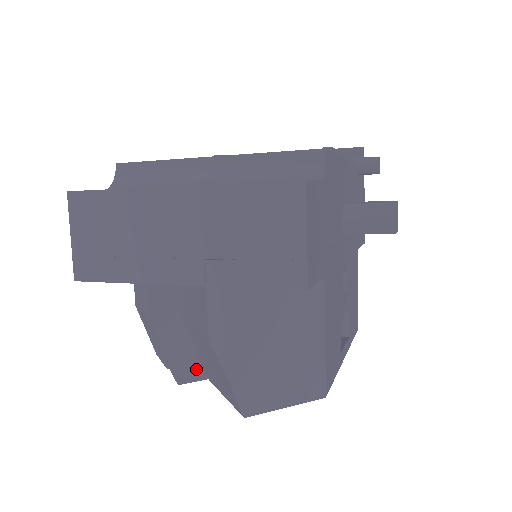
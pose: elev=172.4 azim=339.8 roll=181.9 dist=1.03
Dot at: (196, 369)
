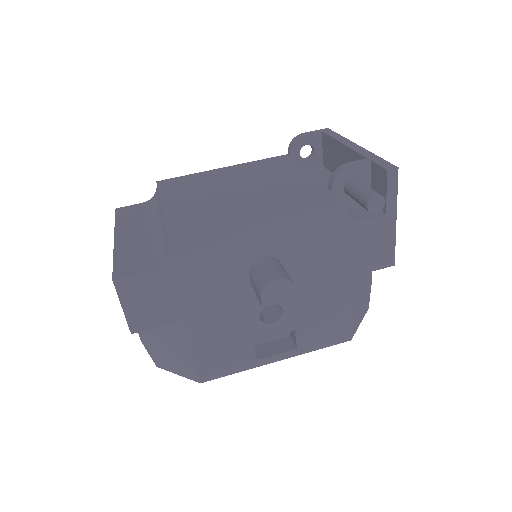
Dot at: occluded
